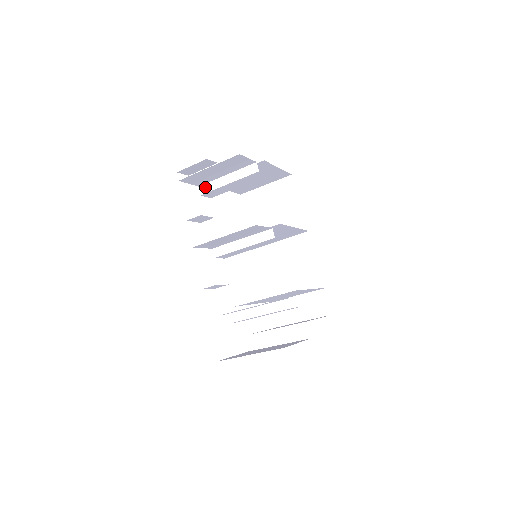
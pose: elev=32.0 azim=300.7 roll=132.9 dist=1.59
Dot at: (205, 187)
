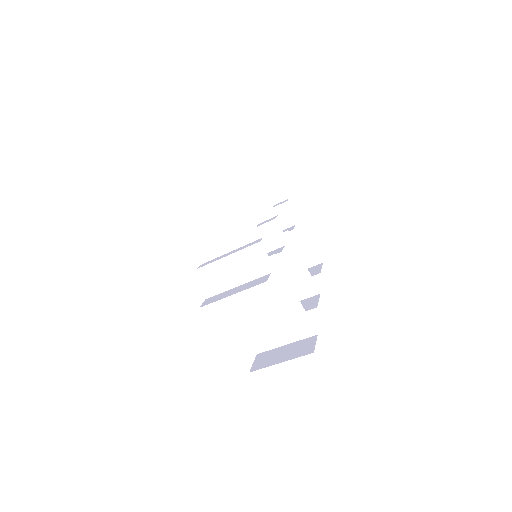
Dot at: occluded
